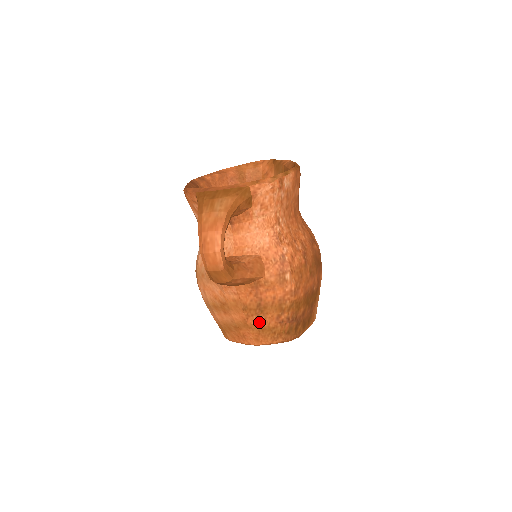
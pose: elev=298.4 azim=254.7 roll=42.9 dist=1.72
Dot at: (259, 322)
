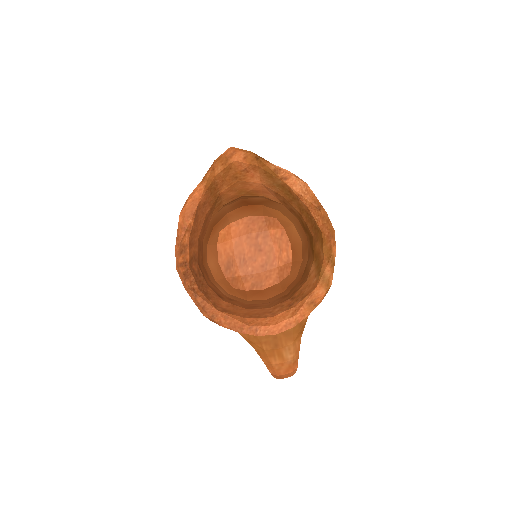
Dot at: occluded
